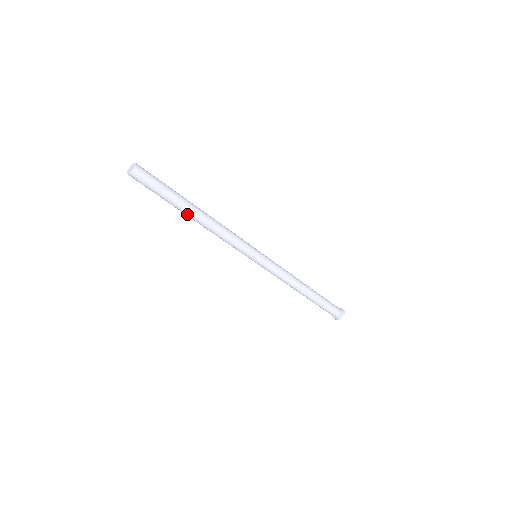
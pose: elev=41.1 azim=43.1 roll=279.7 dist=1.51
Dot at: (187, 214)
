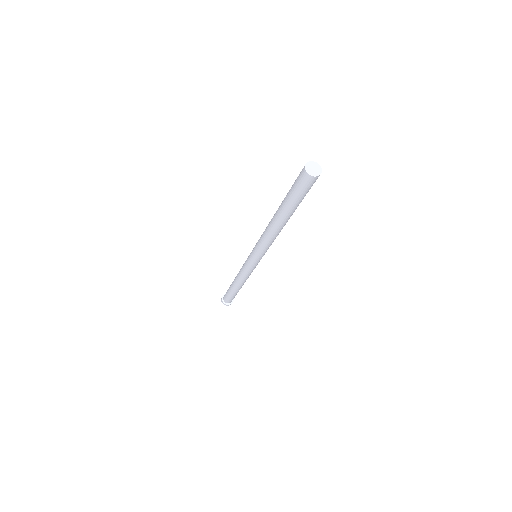
Dot at: (278, 216)
